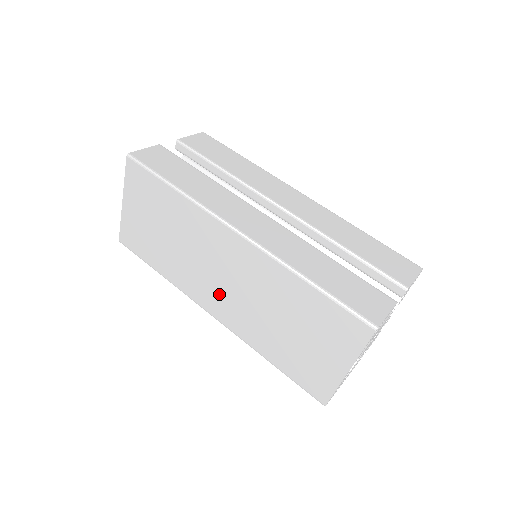
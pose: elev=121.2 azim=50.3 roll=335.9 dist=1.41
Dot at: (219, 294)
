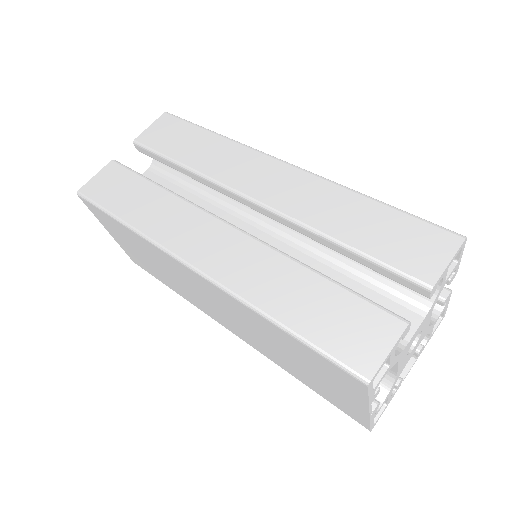
Dot at: (222, 317)
